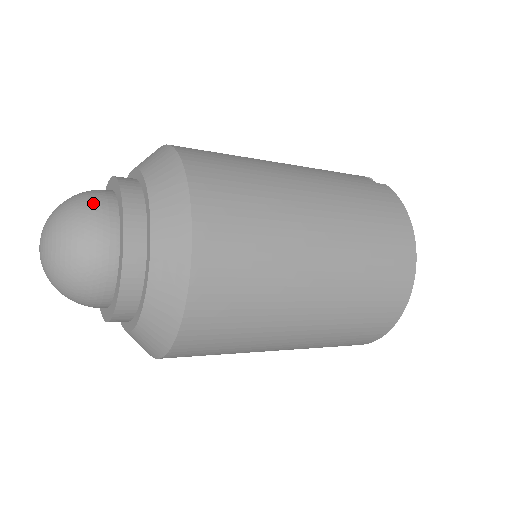
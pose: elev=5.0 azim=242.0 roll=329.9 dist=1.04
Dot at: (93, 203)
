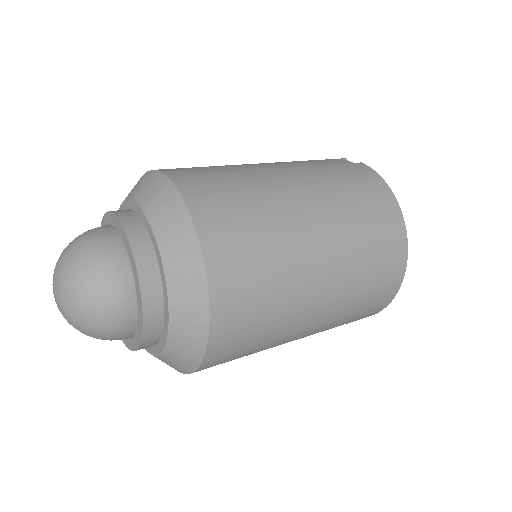
Dot at: (98, 242)
